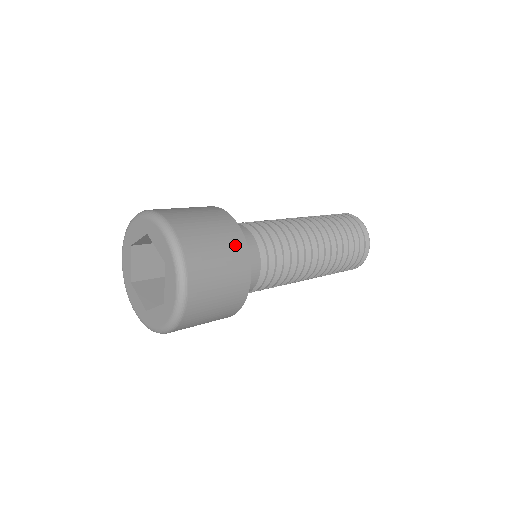
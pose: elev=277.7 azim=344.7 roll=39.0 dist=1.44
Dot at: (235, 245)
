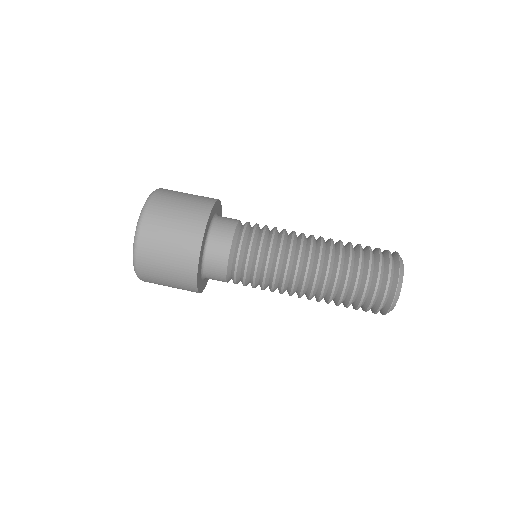
Dot at: (202, 203)
